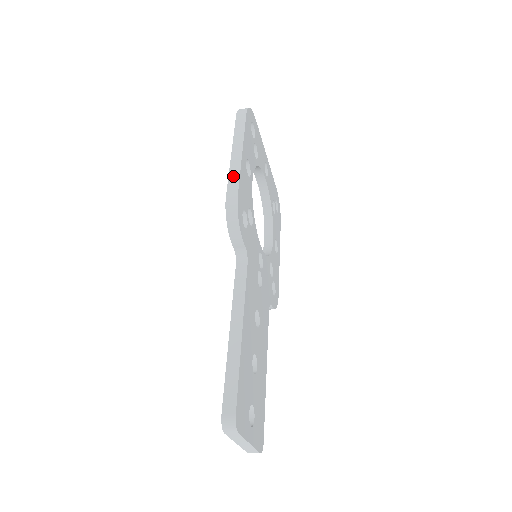
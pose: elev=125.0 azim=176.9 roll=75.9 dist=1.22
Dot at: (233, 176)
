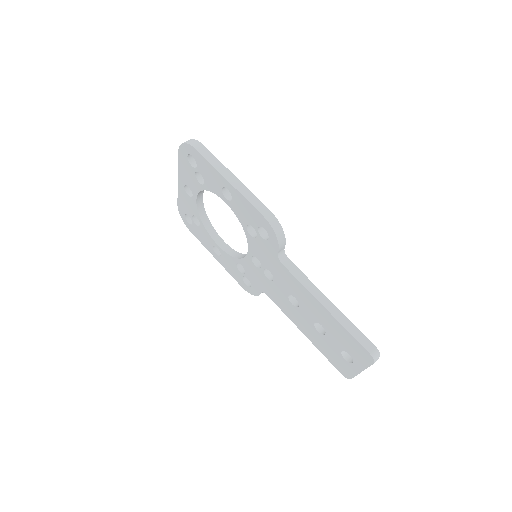
Dot at: (252, 199)
